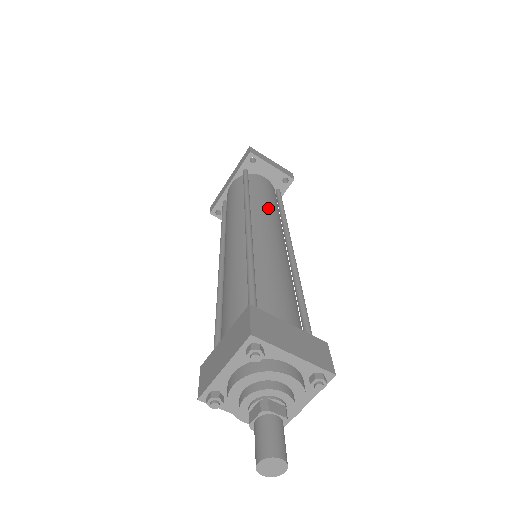
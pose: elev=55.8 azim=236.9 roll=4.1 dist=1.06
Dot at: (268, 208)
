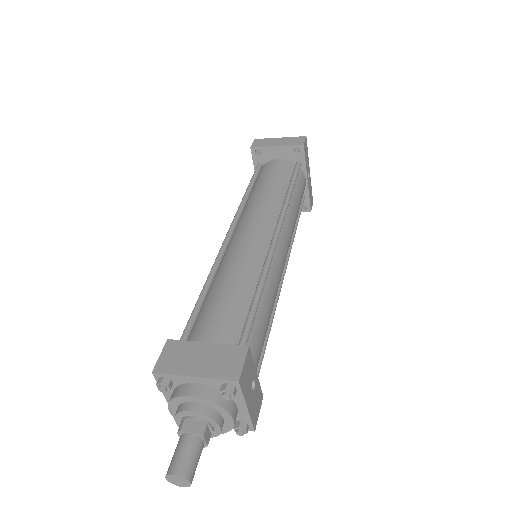
Dot at: (260, 202)
